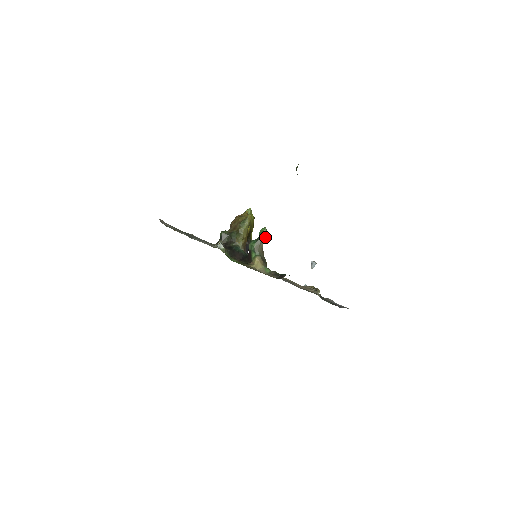
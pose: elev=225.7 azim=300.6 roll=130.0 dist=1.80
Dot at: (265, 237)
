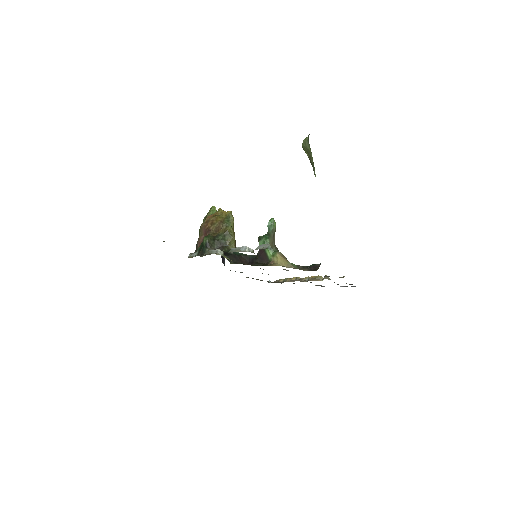
Dot at: (275, 229)
